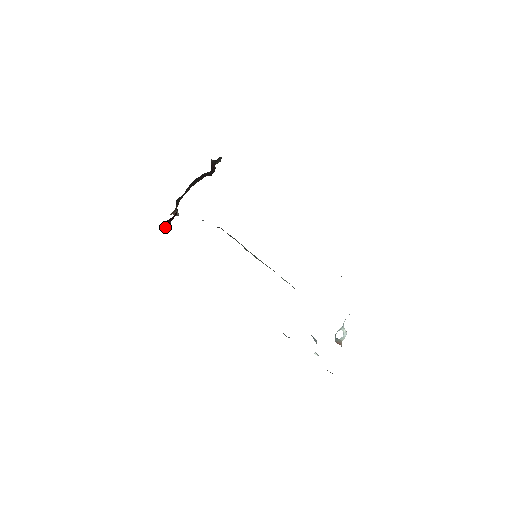
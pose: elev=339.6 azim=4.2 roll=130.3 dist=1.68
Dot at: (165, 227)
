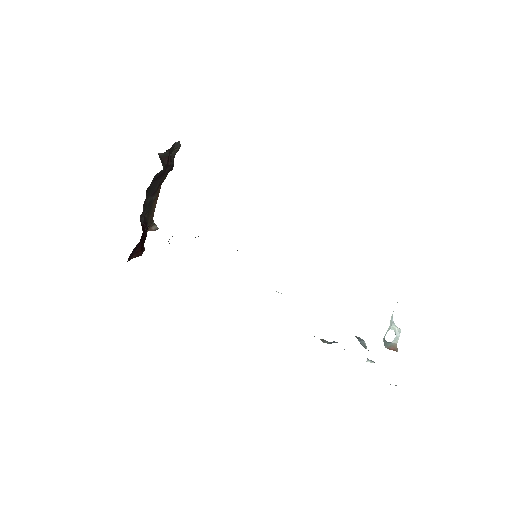
Dot at: (136, 256)
